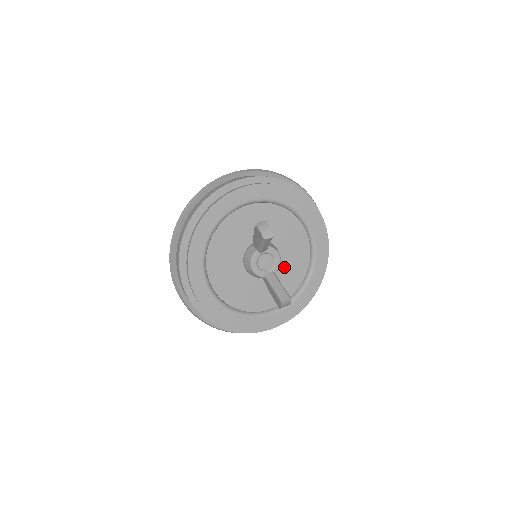
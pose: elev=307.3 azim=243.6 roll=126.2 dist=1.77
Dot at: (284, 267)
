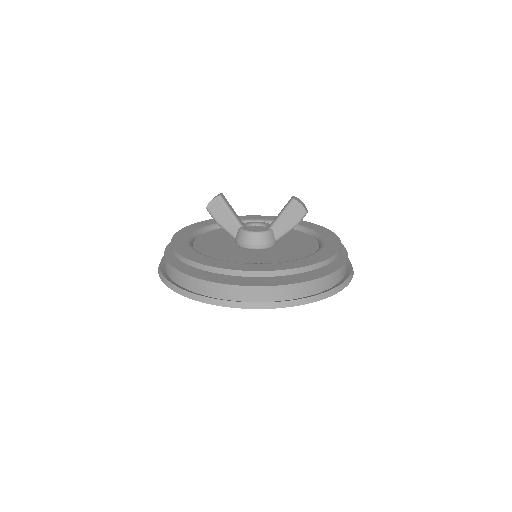
Dot at: occluded
